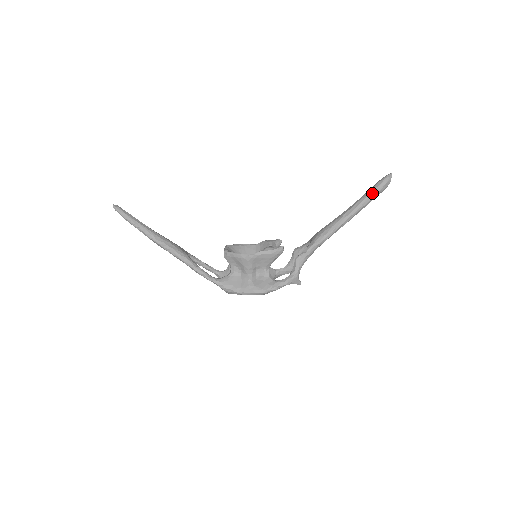
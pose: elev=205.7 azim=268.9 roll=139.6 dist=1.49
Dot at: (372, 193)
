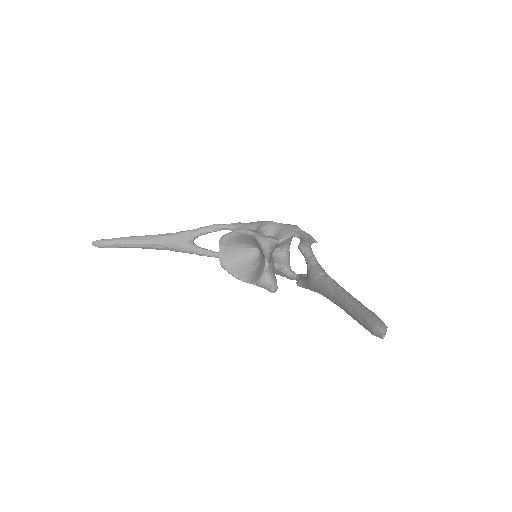
Dot at: occluded
